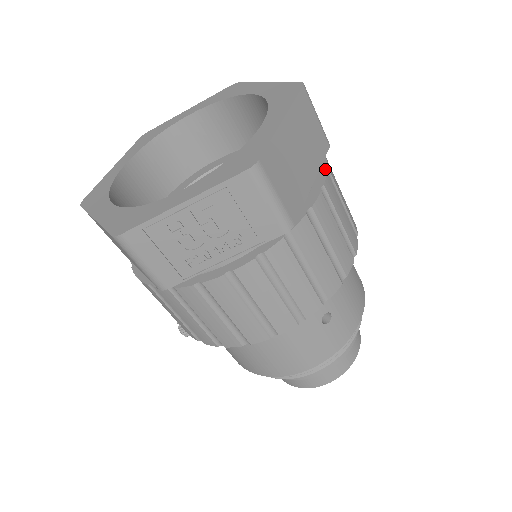
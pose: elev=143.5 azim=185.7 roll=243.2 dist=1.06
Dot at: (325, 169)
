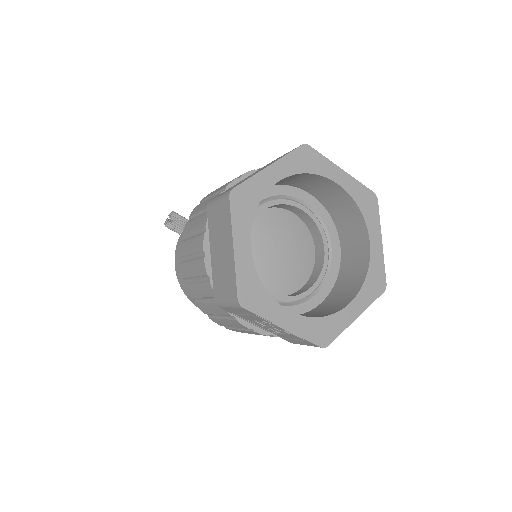
Dot at: occluded
